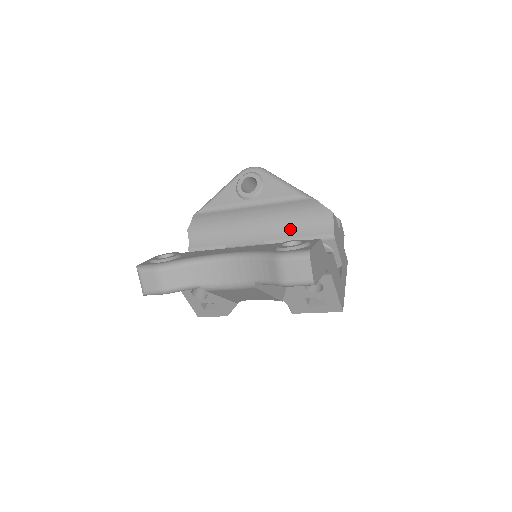
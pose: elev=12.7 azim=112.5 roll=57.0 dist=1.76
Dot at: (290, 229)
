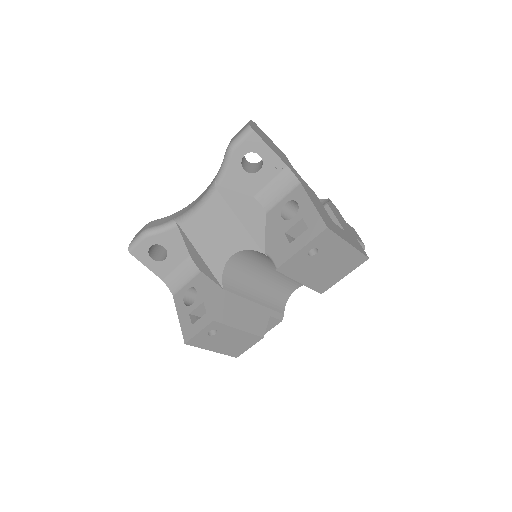
Dot at: occluded
